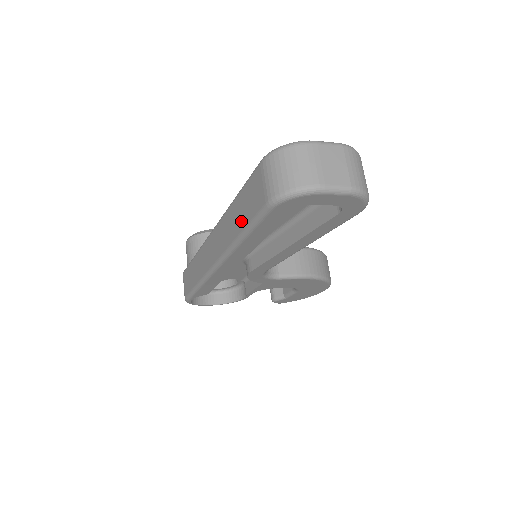
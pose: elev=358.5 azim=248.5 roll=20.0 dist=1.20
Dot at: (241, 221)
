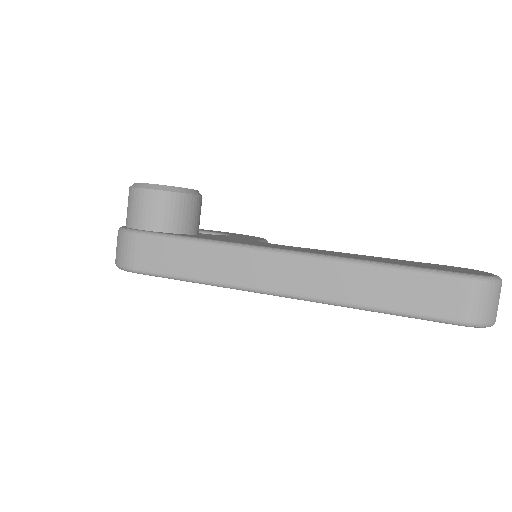
Dot at: (391, 300)
